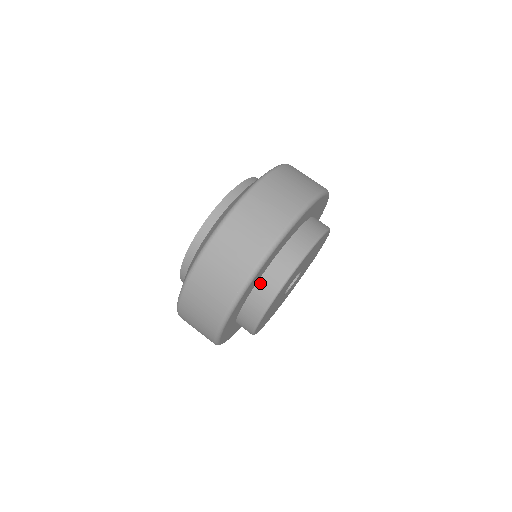
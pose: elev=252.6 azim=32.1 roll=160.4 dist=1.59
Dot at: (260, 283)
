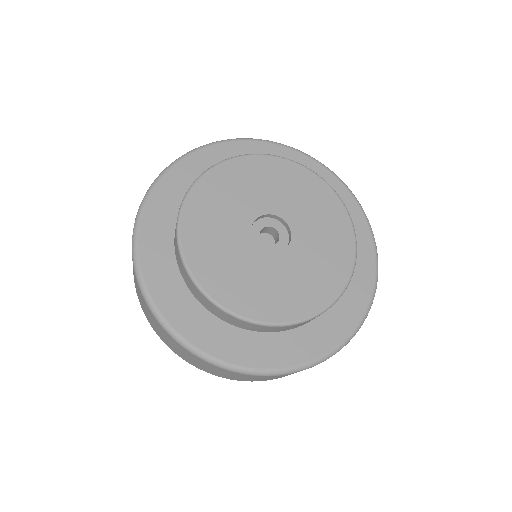
Dot at: occluded
